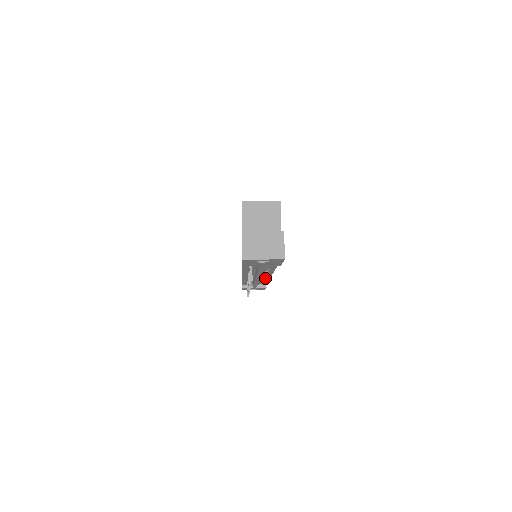
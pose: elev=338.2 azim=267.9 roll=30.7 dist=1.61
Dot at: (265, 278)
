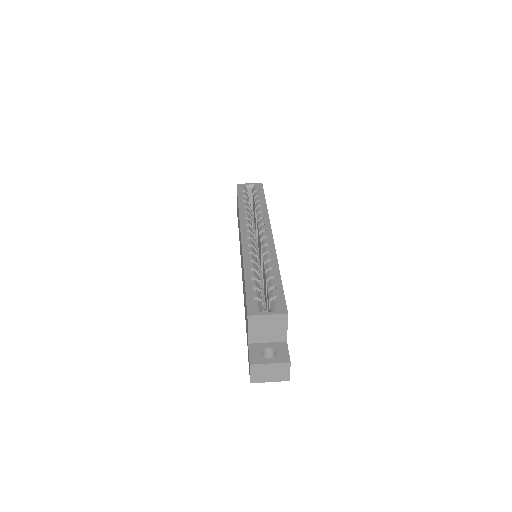
Dot at: occluded
